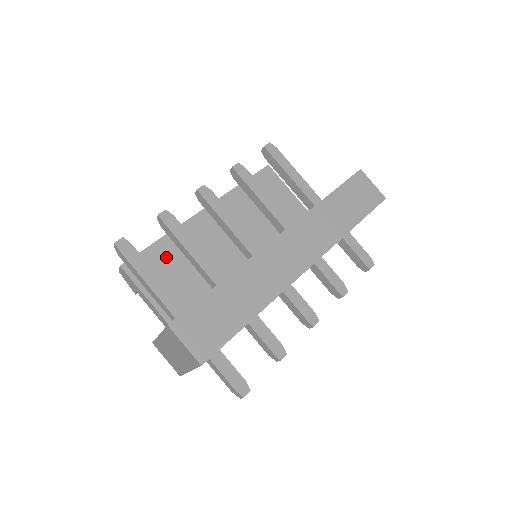
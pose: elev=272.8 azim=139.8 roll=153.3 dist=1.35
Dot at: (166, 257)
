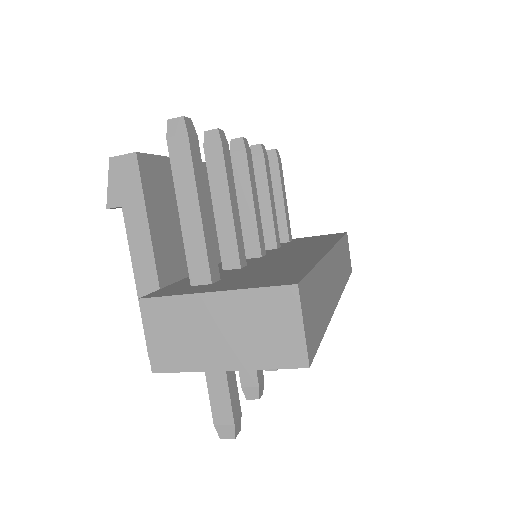
Dot at: occluded
